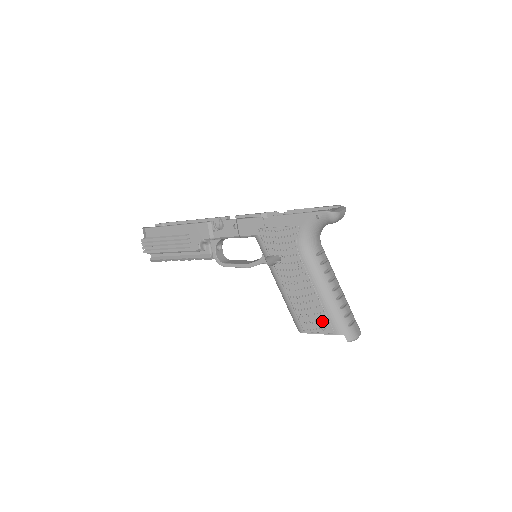
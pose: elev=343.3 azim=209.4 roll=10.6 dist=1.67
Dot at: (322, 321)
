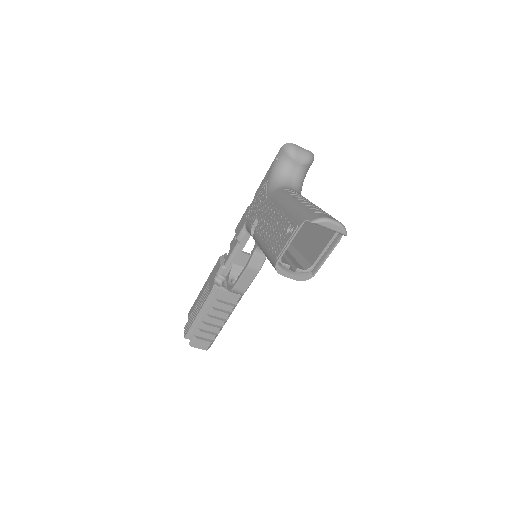
Dot at: (287, 228)
